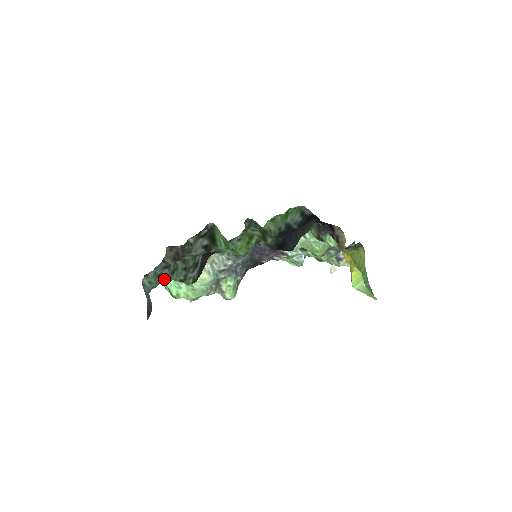
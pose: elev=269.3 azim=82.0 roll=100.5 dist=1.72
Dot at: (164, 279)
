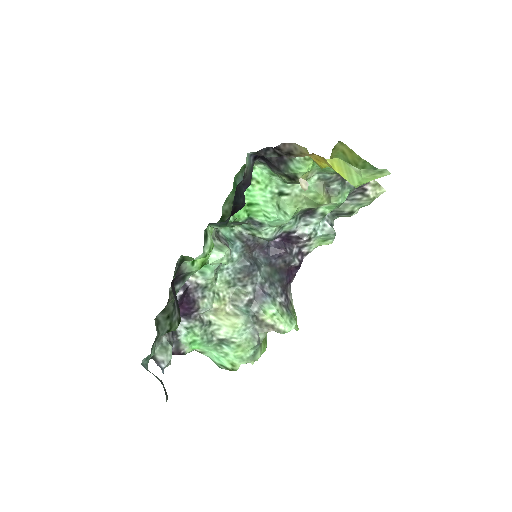
Dot at: (153, 343)
